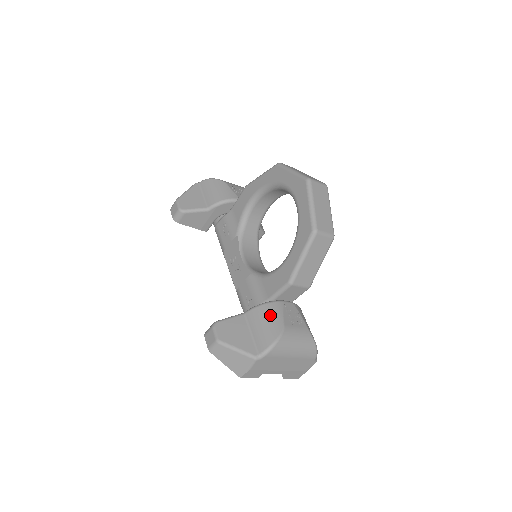
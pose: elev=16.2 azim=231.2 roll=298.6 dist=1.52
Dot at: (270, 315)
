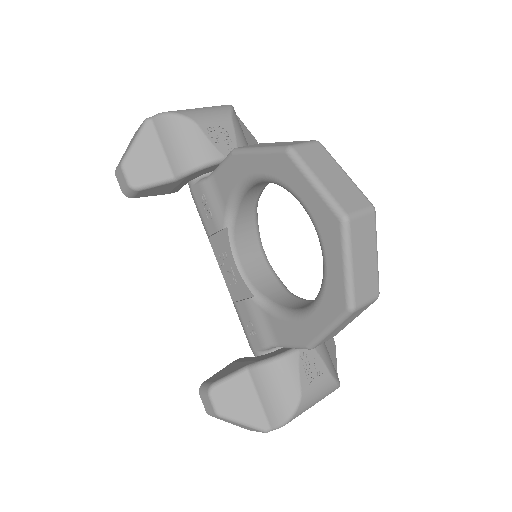
Dot at: (282, 379)
